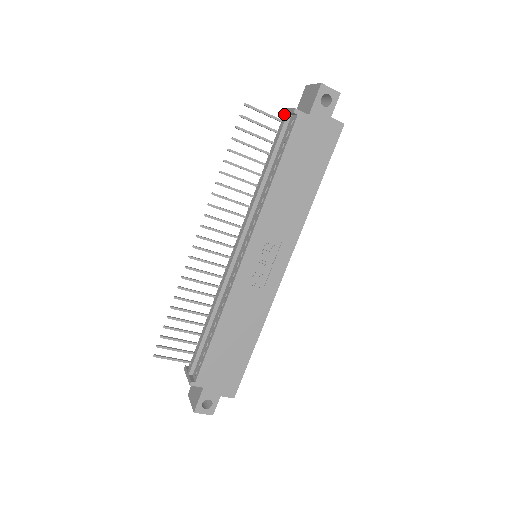
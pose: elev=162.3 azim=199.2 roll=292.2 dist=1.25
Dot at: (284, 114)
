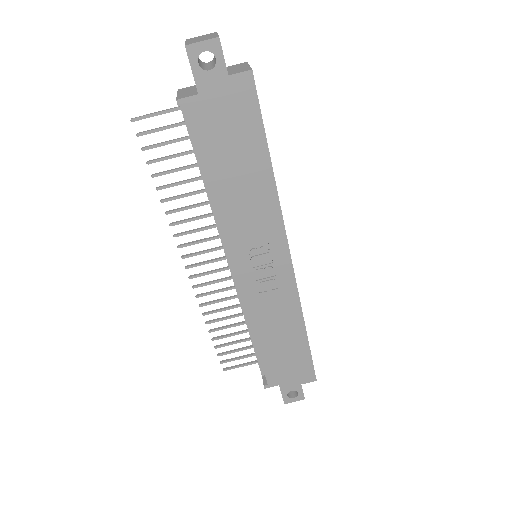
Dot at: occluded
